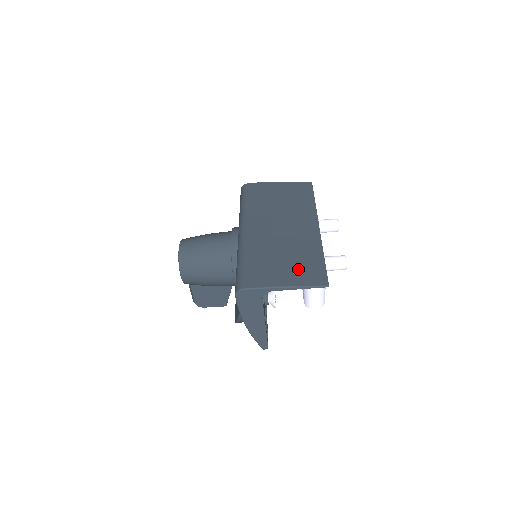
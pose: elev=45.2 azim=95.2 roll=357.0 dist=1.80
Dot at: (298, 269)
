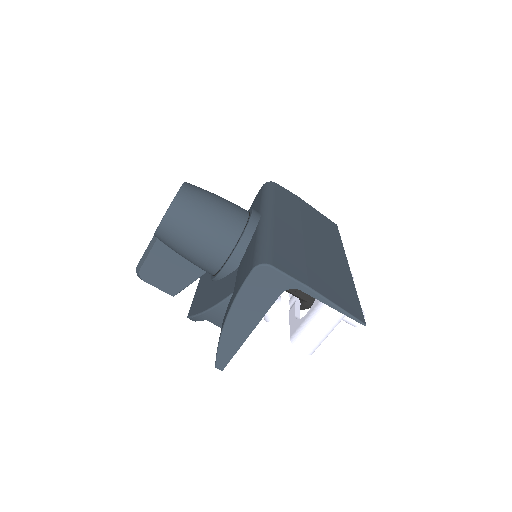
Dot at: (333, 287)
